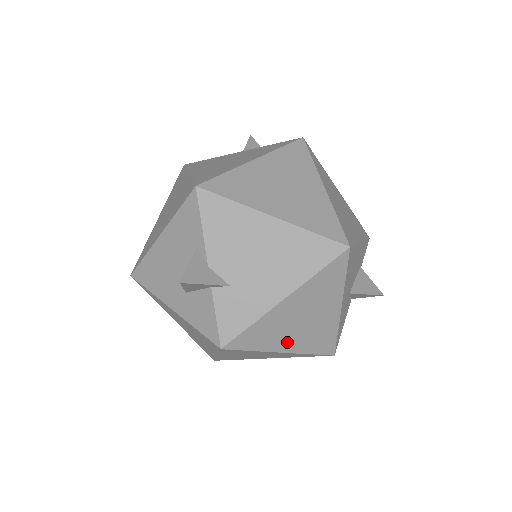
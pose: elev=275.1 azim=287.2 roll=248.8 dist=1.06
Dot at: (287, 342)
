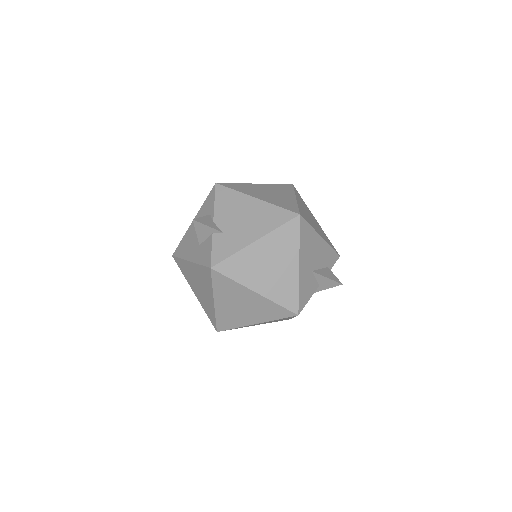
Dot at: (258, 283)
